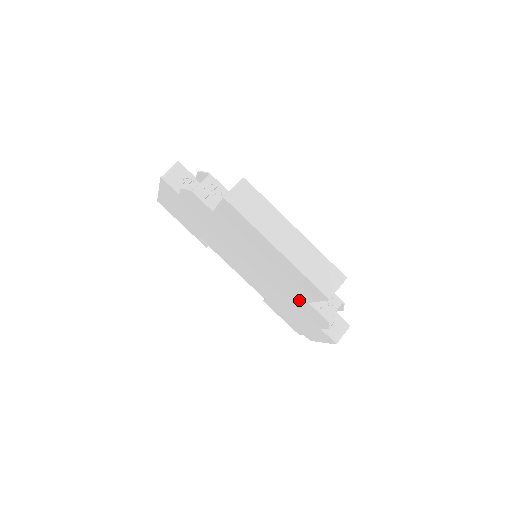
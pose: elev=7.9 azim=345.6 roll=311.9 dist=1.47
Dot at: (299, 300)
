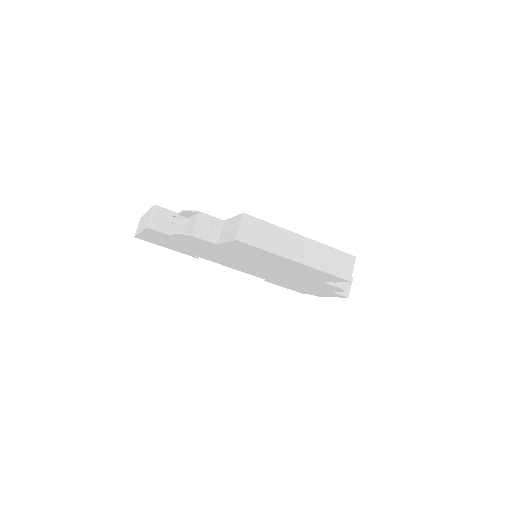
Dot at: (312, 281)
